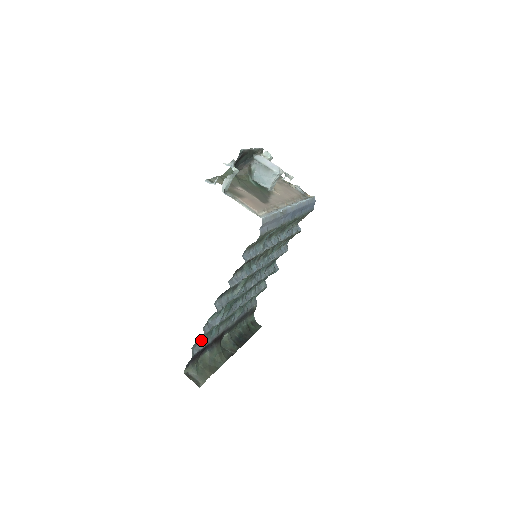
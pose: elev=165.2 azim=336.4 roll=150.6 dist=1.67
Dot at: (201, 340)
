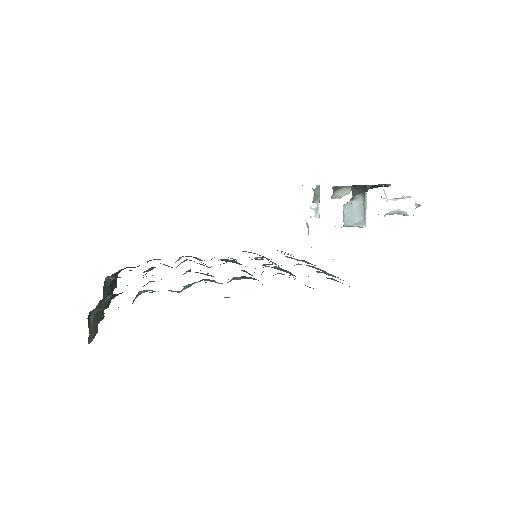
Dot at: (145, 290)
